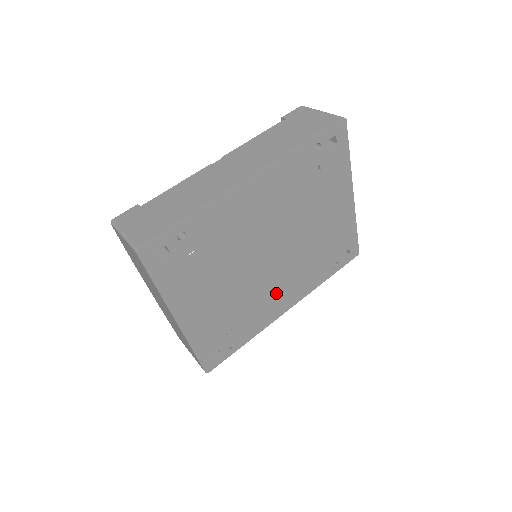
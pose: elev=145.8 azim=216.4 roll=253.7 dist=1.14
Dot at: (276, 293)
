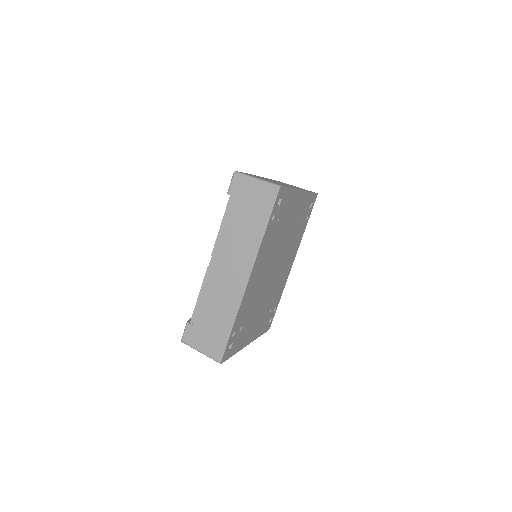
Dot at: (284, 272)
